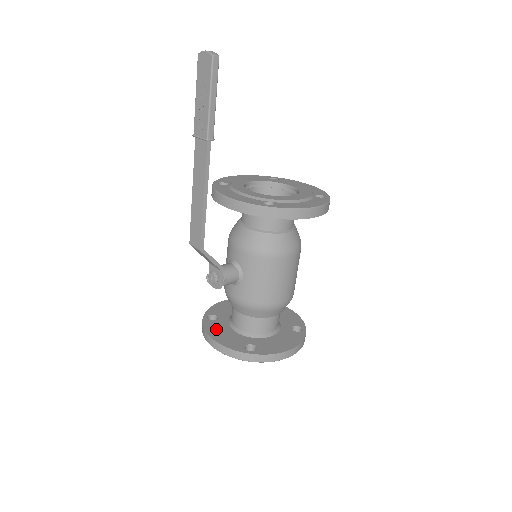
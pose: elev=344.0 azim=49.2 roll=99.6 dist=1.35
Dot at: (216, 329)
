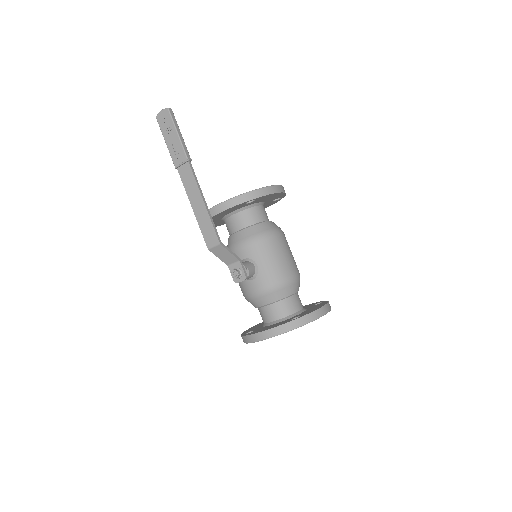
Dot at: (259, 330)
